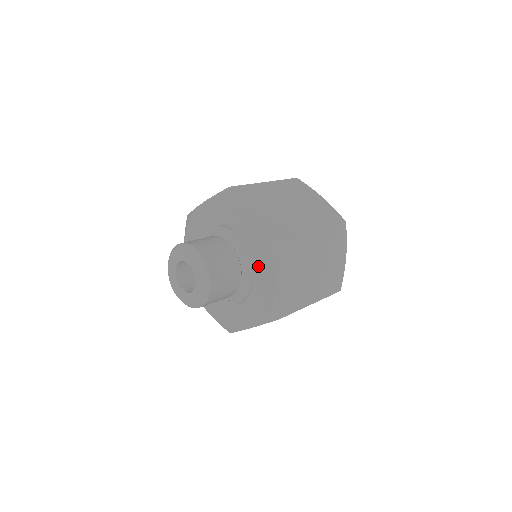
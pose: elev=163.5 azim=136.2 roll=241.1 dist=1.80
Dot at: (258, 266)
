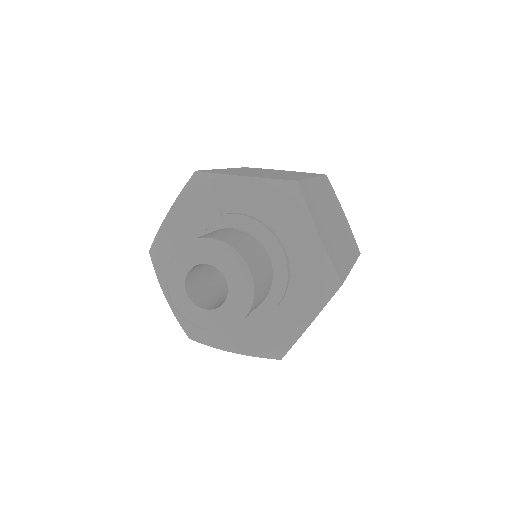
Dot at: (292, 297)
